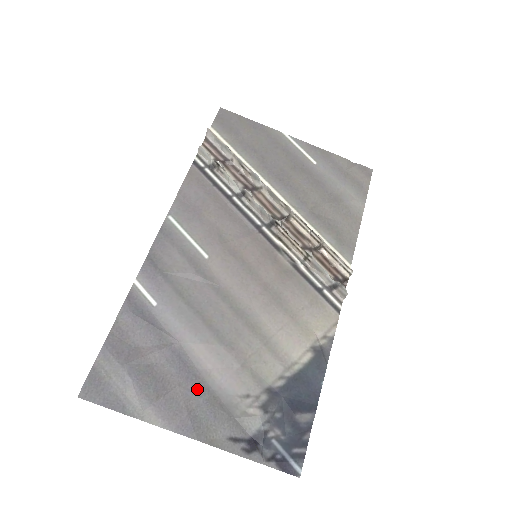
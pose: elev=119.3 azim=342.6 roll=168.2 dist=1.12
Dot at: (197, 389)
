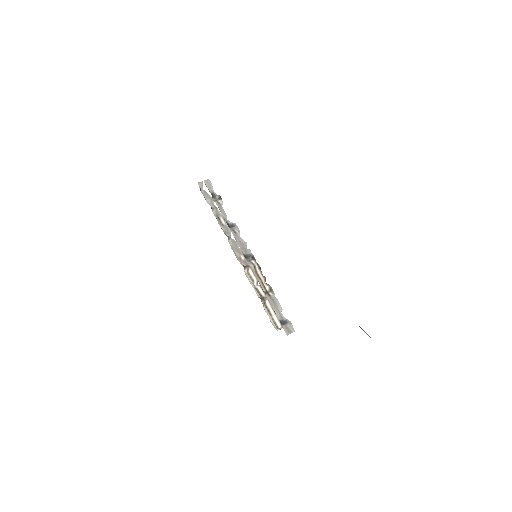
Dot at: occluded
